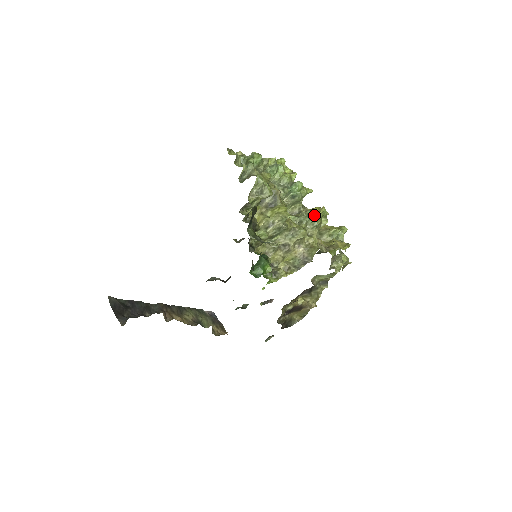
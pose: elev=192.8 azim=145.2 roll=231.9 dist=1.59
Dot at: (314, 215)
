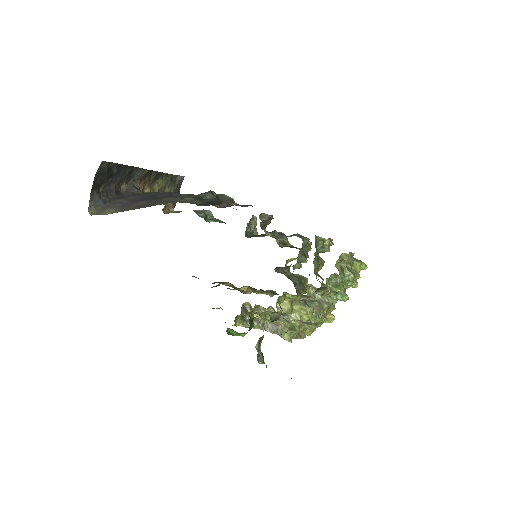
Dot at: occluded
